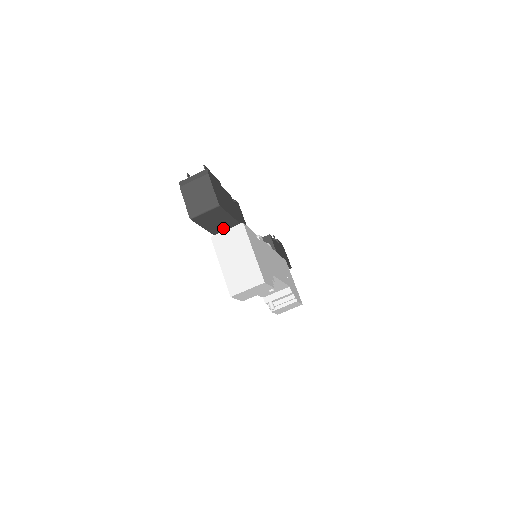
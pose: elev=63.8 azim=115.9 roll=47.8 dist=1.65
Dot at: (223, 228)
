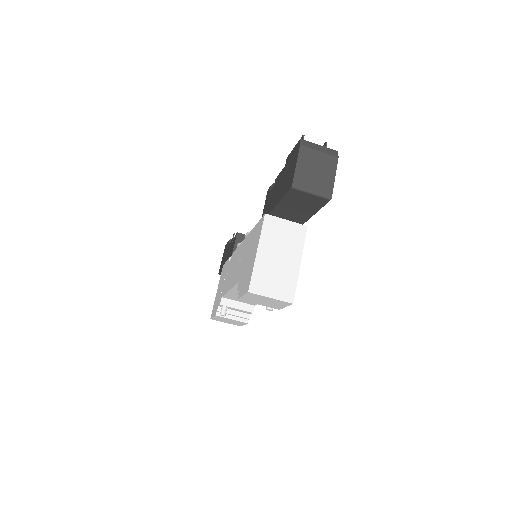
Dot at: (287, 216)
